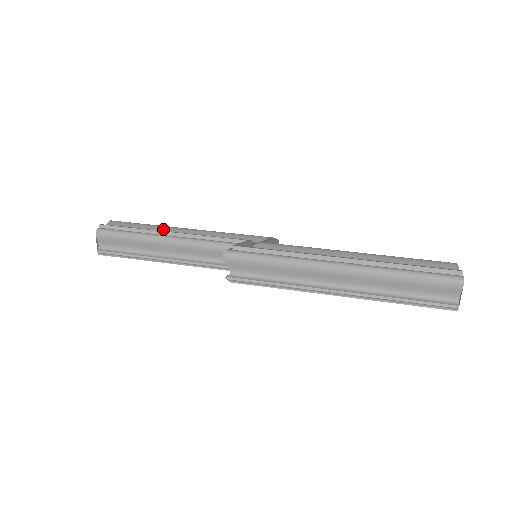
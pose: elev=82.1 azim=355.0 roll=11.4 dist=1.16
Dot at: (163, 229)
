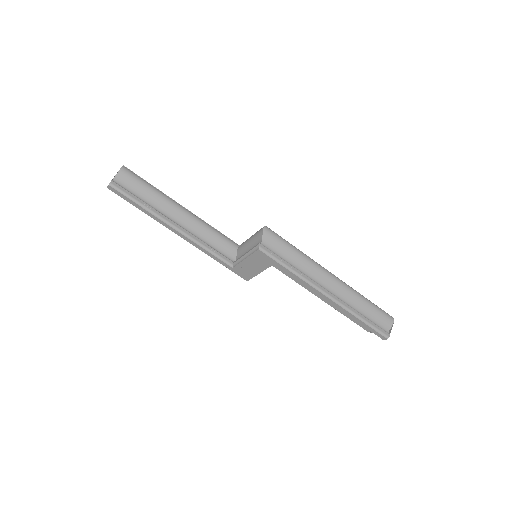
Dot at: occluded
